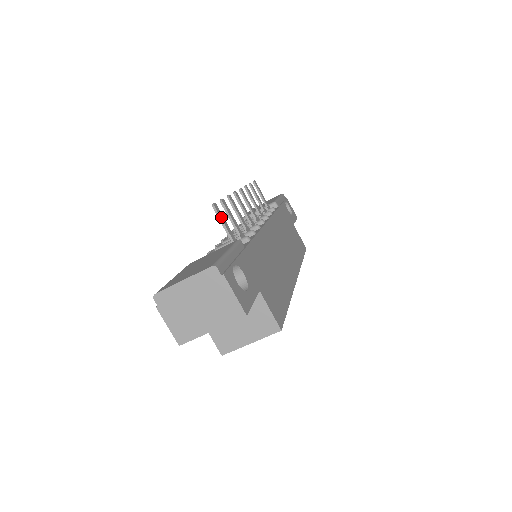
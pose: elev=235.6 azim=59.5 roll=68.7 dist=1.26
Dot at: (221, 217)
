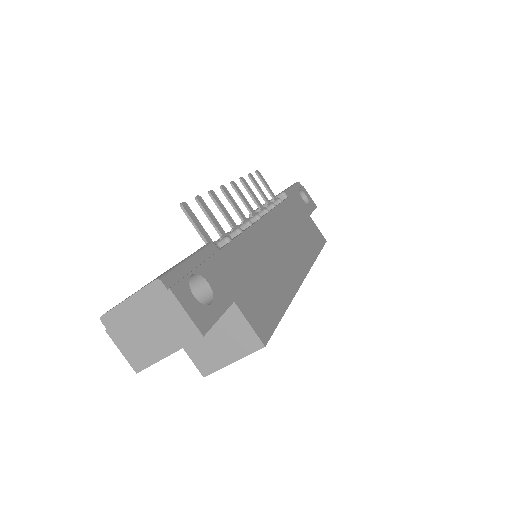
Dot at: (192, 217)
